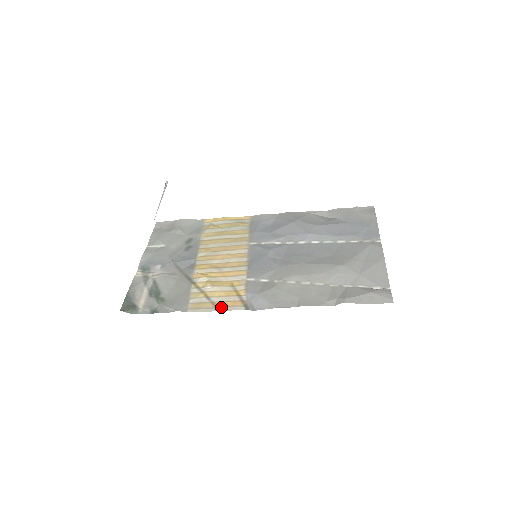
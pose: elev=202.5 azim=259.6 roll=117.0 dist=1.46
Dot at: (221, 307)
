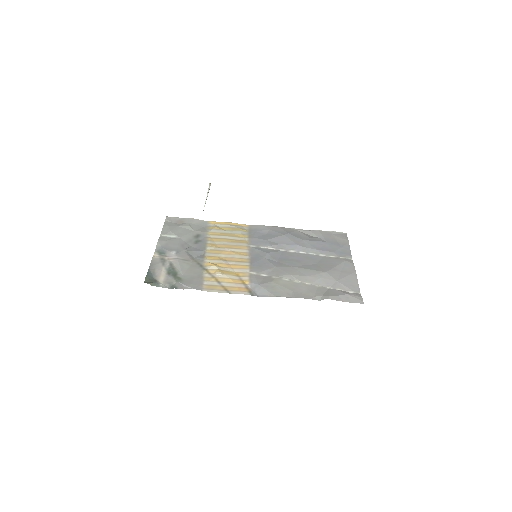
Dot at: (230, 291)
